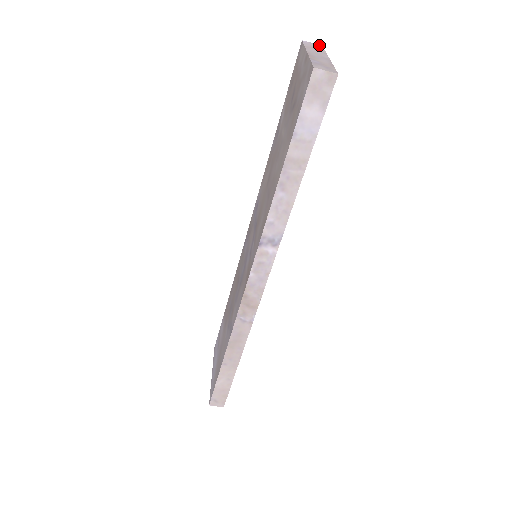
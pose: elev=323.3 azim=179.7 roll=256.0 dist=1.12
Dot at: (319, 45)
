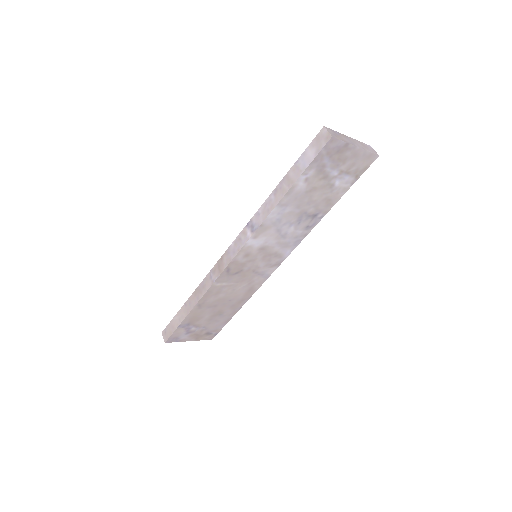
Dot at: occluded
